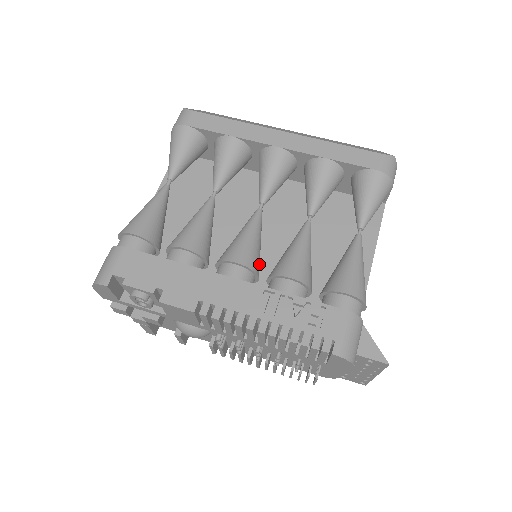
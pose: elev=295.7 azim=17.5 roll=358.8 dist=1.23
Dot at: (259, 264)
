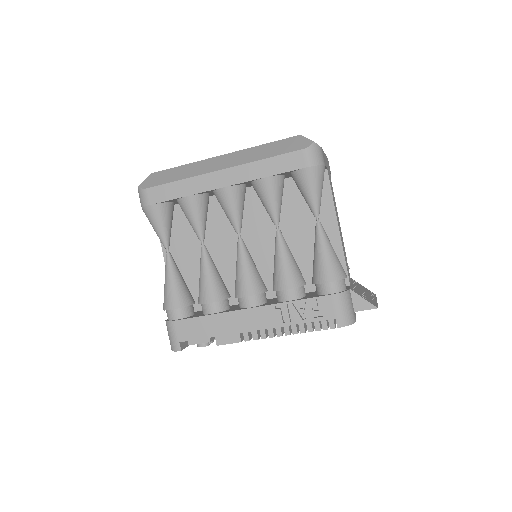
Dot at: (262, 281)
